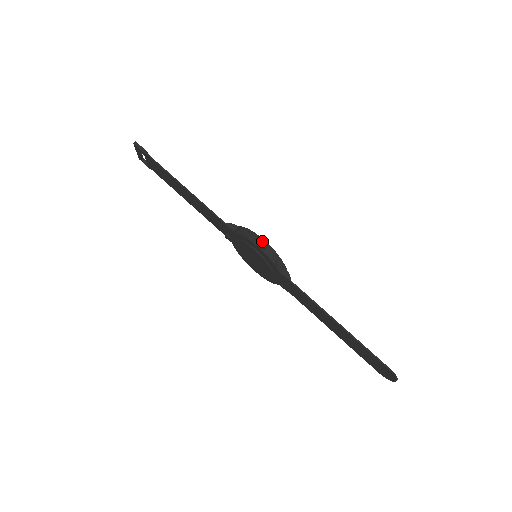
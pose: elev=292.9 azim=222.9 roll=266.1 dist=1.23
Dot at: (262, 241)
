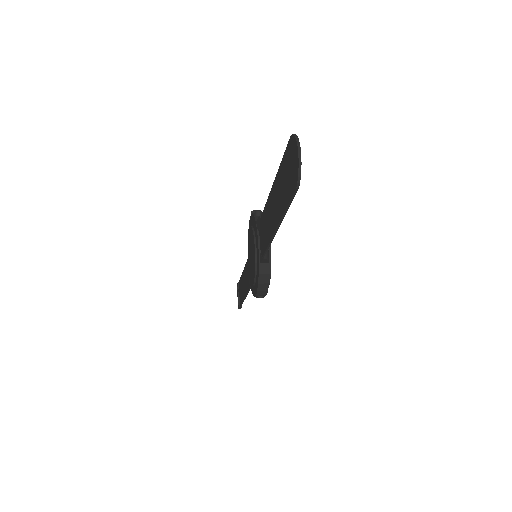
Dot at: occluded
